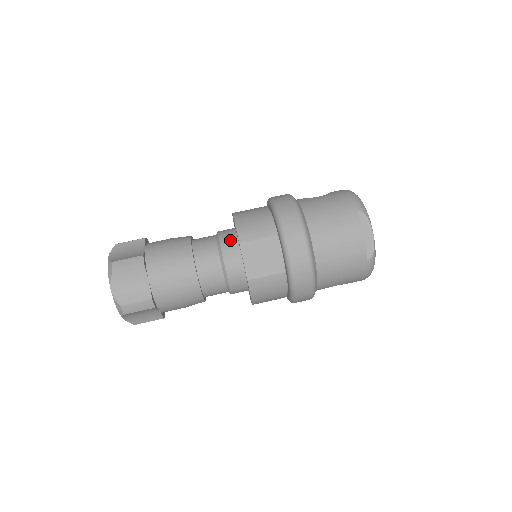
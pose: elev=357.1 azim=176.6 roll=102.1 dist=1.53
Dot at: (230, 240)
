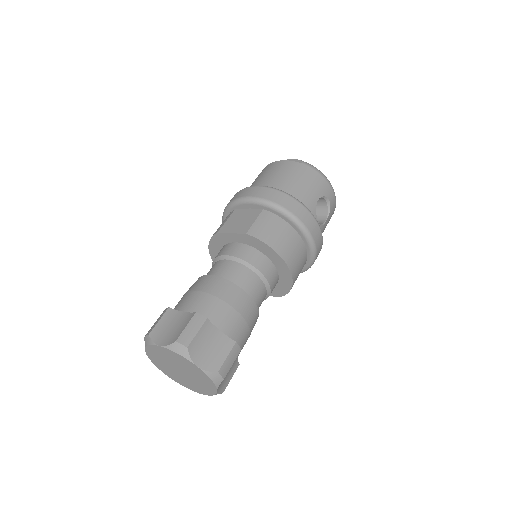
Dot at: (218, 253)
